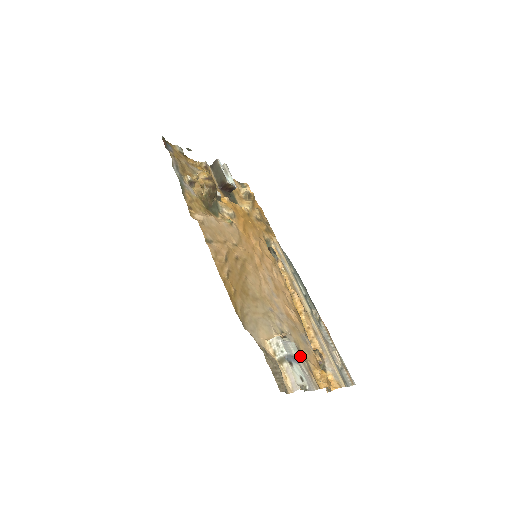
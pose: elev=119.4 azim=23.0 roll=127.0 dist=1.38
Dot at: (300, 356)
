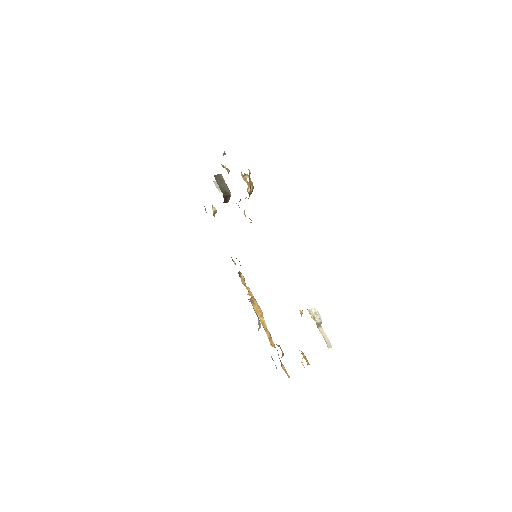
Dot at: occluded
